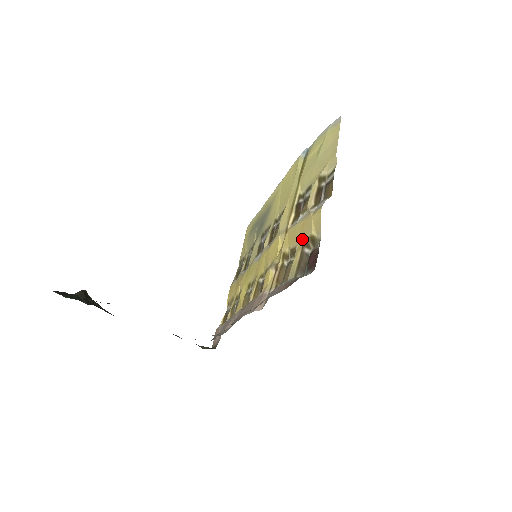
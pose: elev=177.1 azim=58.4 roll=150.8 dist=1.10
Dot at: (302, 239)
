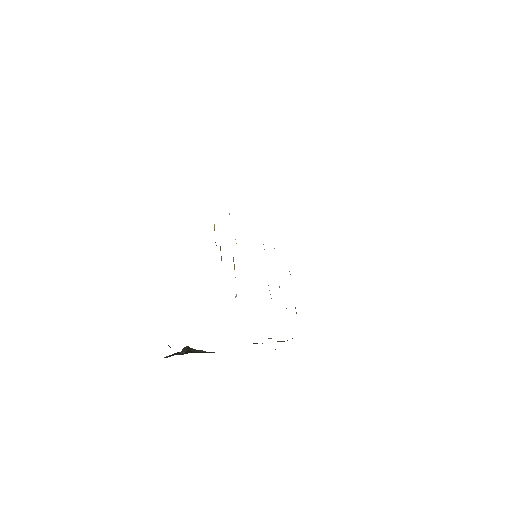
Dot at: occluded
